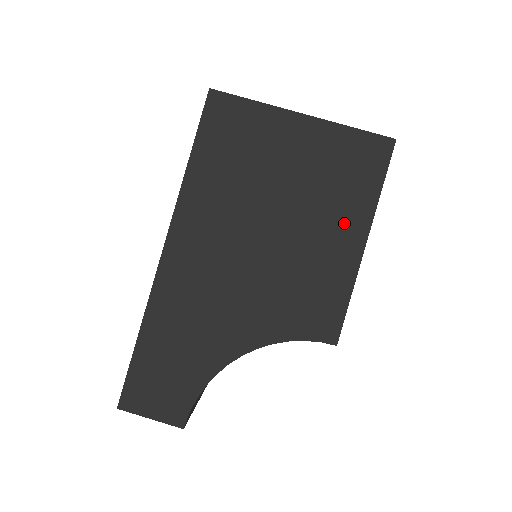
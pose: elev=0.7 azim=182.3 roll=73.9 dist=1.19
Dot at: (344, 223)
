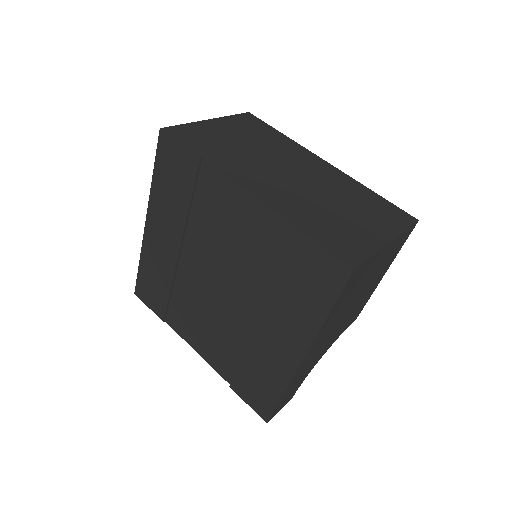
Dot at: (381, 275)
